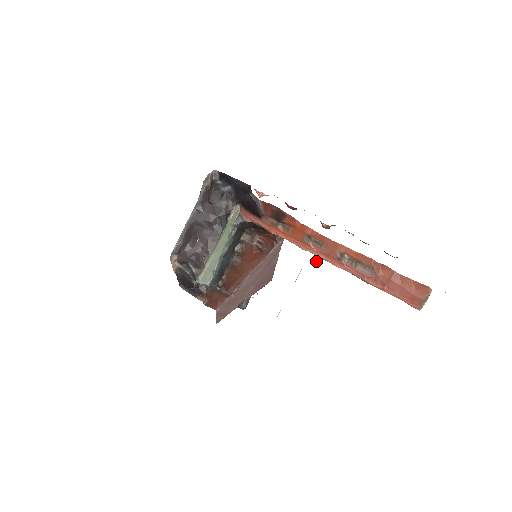
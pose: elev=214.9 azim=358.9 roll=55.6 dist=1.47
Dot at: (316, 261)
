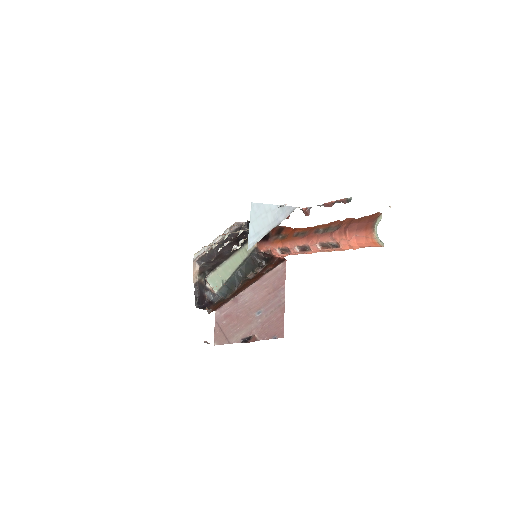
Dot at: (284, 205)
